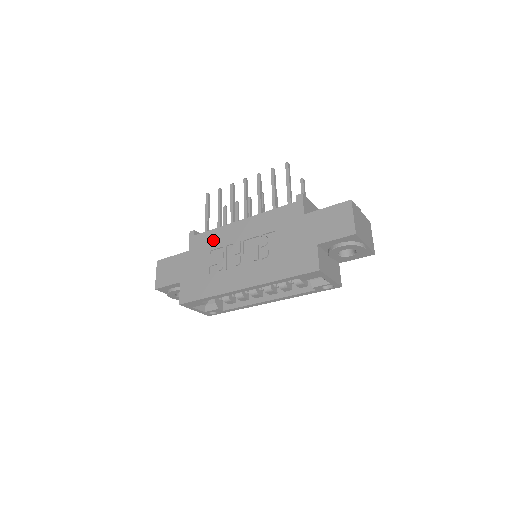
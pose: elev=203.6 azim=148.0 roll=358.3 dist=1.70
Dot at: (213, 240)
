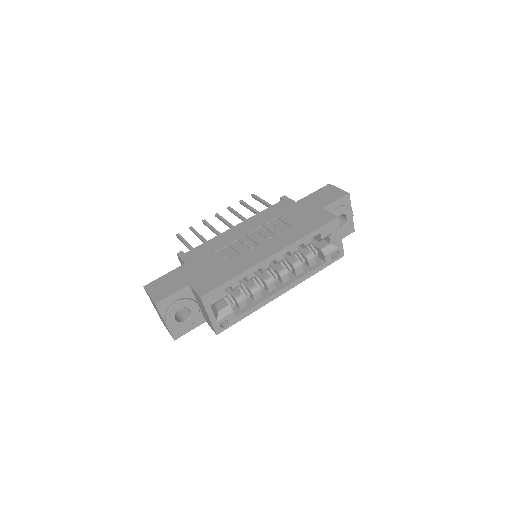
Dot at: (212, 246)
